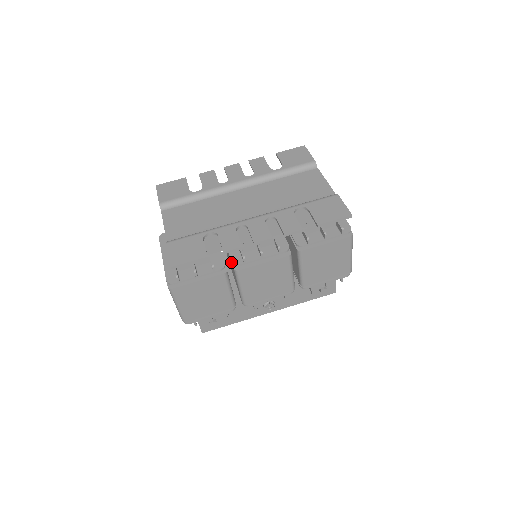
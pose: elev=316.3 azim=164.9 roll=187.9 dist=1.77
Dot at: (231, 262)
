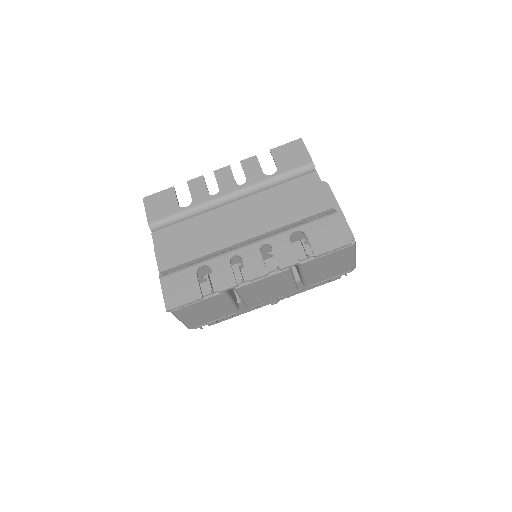
Dot at: occluded
